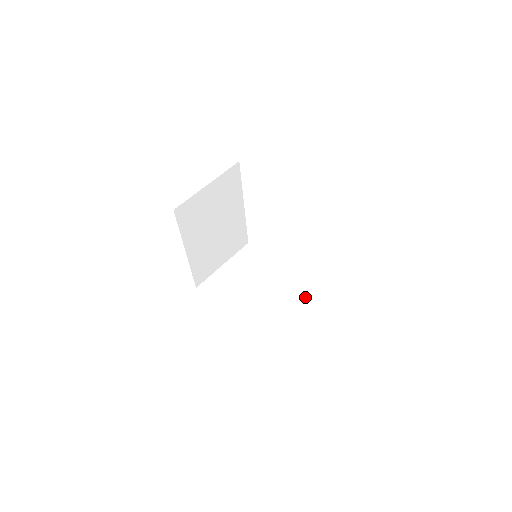
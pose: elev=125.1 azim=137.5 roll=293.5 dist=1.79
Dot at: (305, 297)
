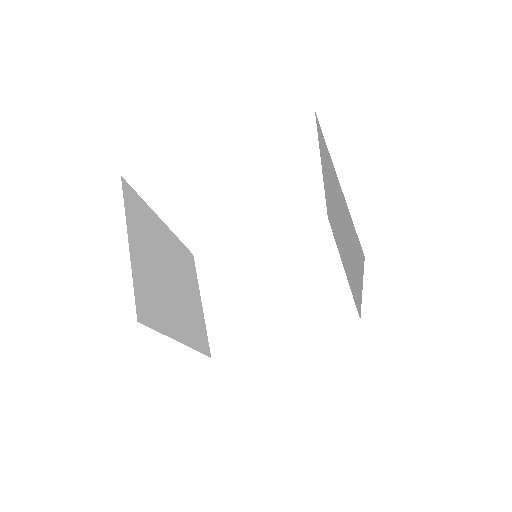
Dot at: (316, 239)
